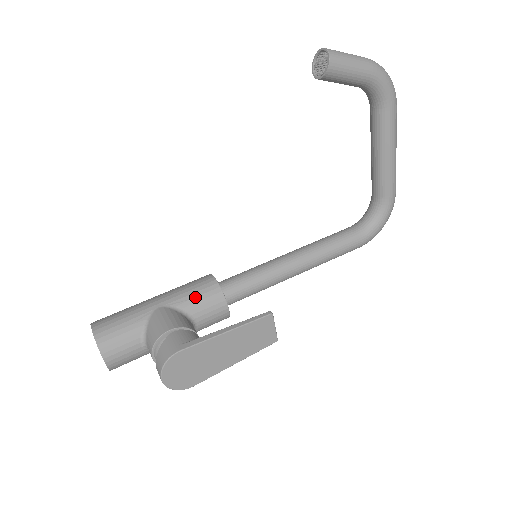
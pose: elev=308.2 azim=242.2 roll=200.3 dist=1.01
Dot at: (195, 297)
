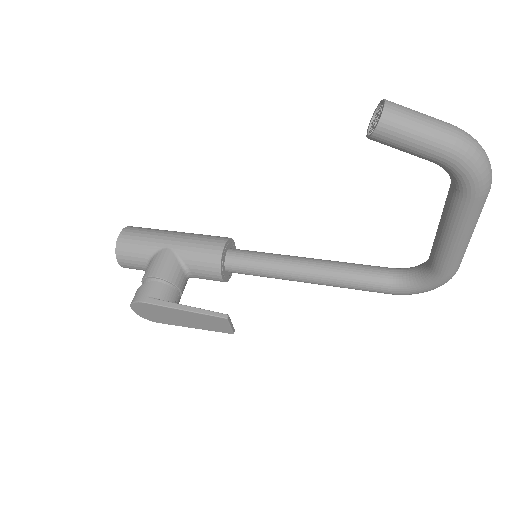
Dot at: (197, 256)
